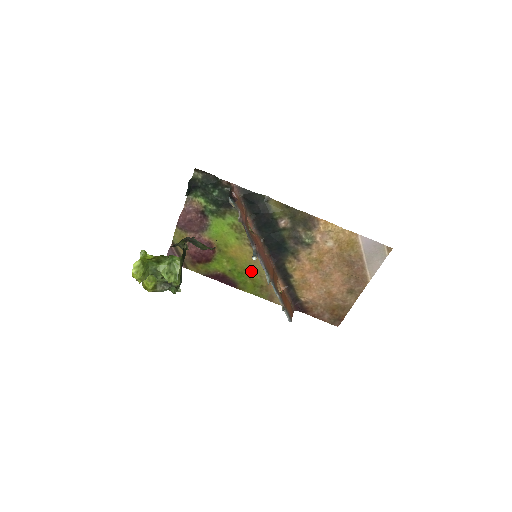
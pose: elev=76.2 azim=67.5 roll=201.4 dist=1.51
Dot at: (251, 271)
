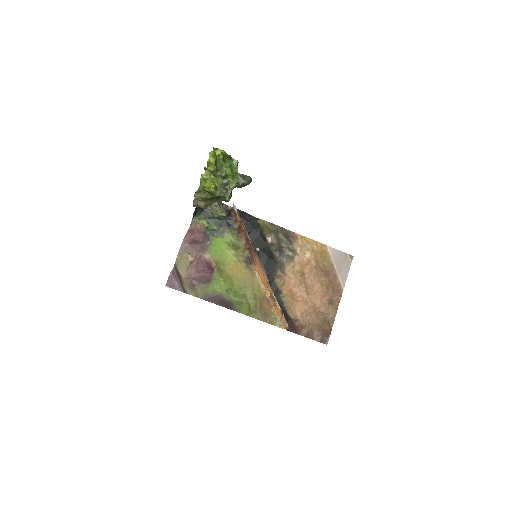
Dot at: (246, 289)
